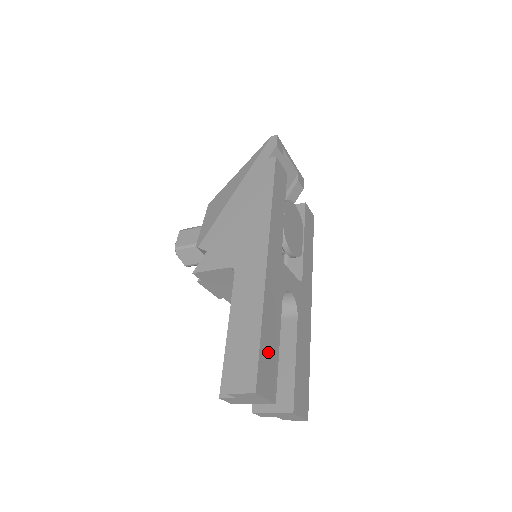
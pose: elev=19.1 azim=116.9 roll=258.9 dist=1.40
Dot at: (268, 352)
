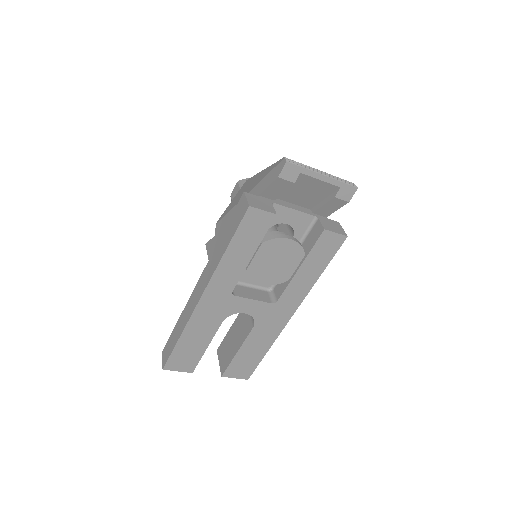
Dot at: (187, 351)
